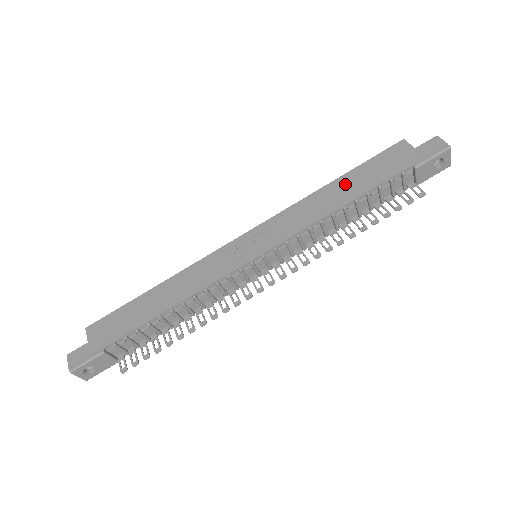
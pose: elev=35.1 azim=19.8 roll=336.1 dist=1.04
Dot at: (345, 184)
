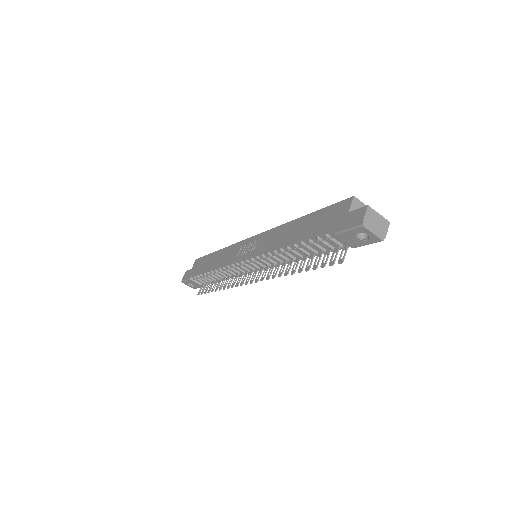
Dot at: (301, 225)
